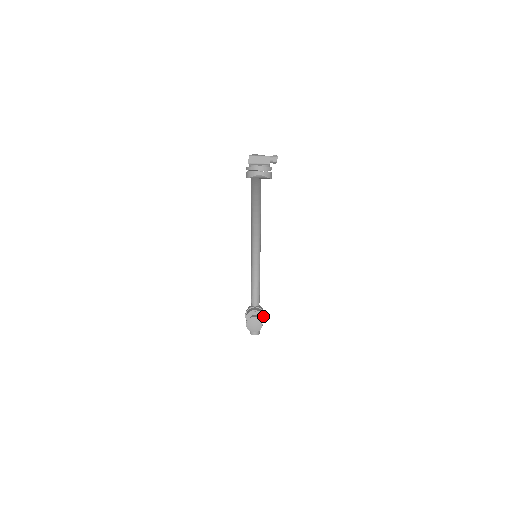
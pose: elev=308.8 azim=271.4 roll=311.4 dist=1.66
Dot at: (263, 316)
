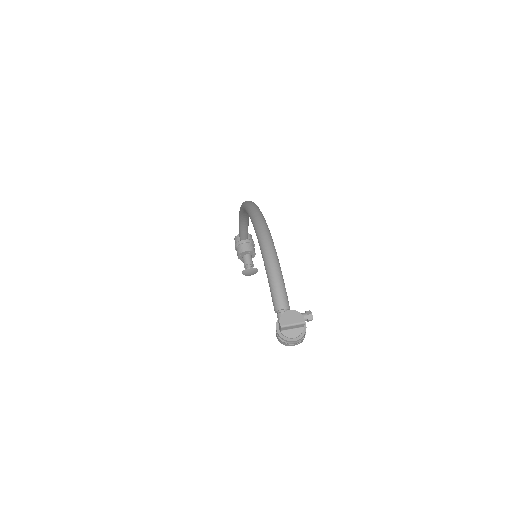
Dot at: occluded
